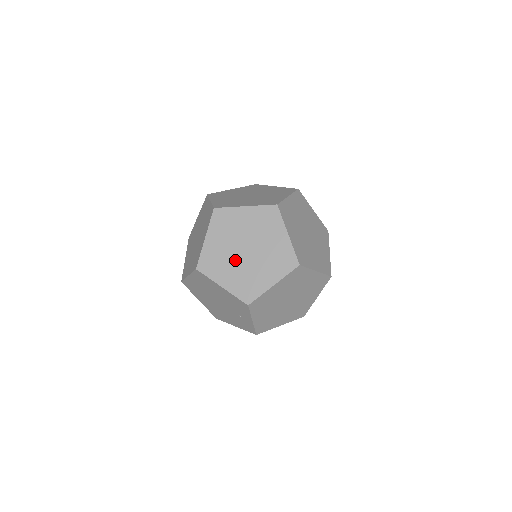
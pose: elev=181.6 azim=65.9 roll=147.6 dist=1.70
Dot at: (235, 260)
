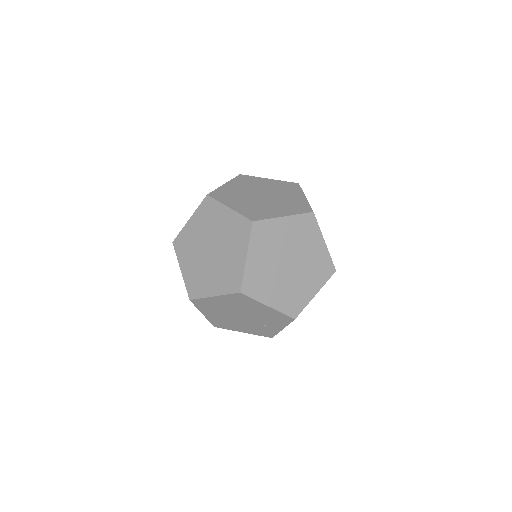
Dot at: (279, 276)
